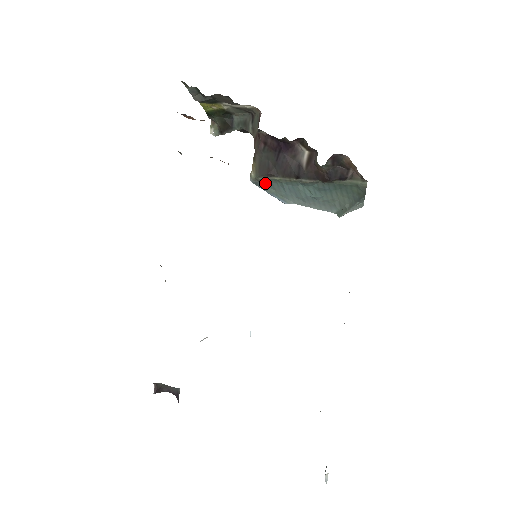
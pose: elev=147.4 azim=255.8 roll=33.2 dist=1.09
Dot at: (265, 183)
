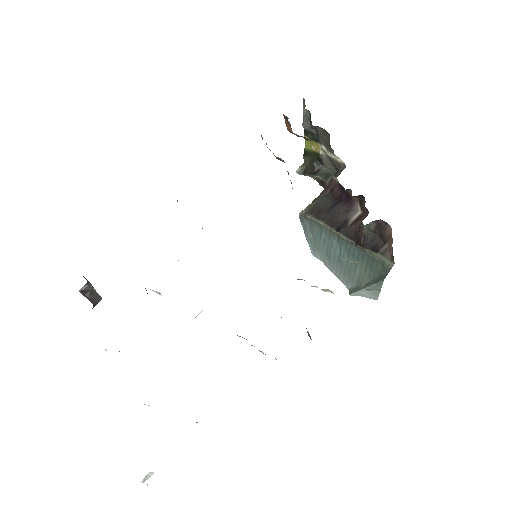
Dot at: (309, 224)
